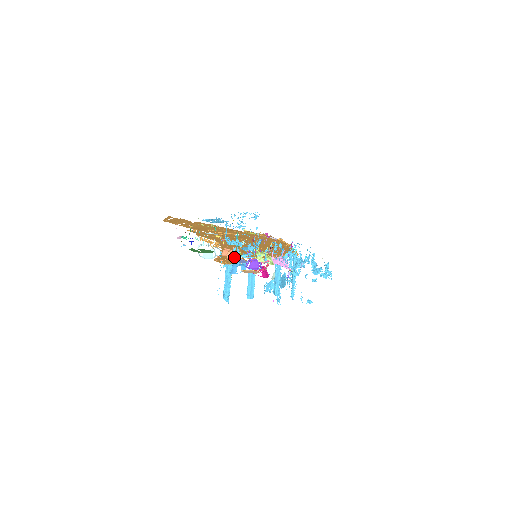
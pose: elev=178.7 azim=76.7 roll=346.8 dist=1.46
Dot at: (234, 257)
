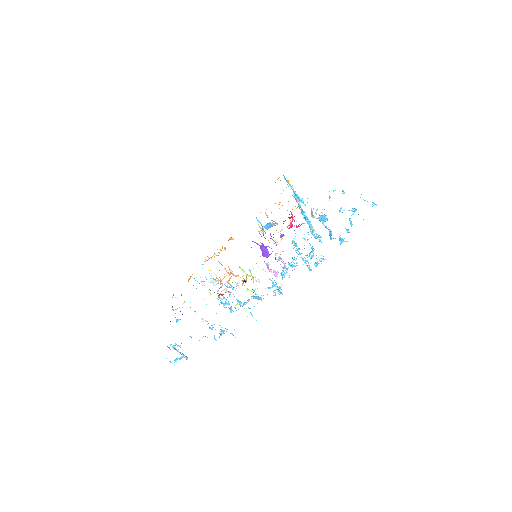
Dot at: occluded
